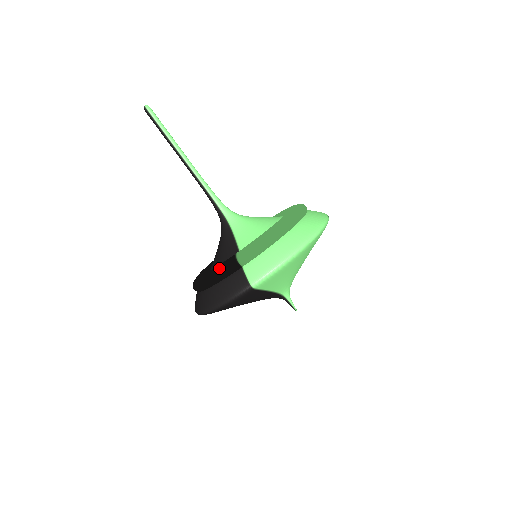
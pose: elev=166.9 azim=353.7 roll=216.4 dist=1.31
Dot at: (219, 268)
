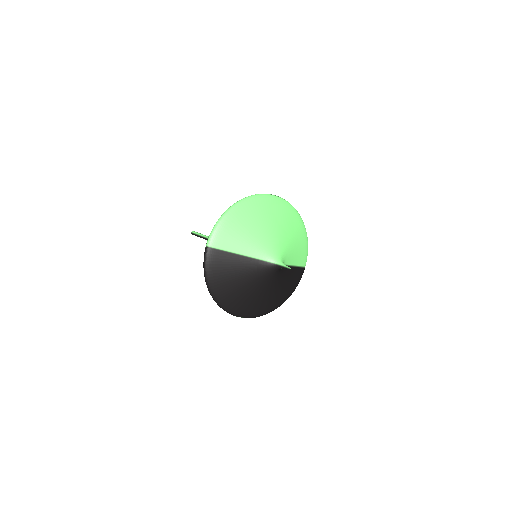
Dot at: occluded
